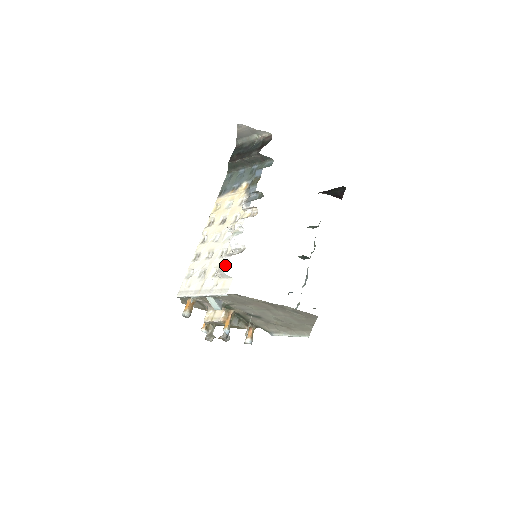
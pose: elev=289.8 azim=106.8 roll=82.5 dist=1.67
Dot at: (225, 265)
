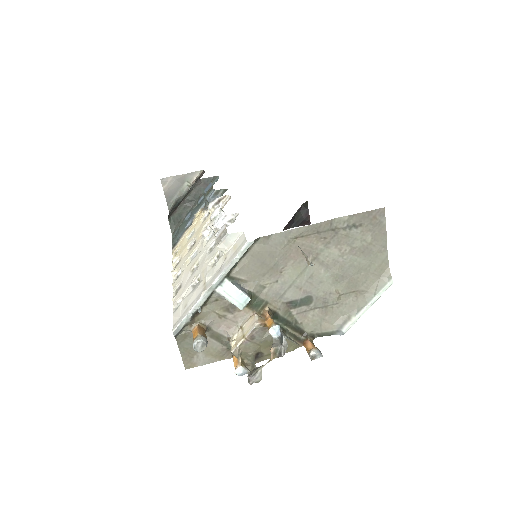
Dot at: (223, 232)
